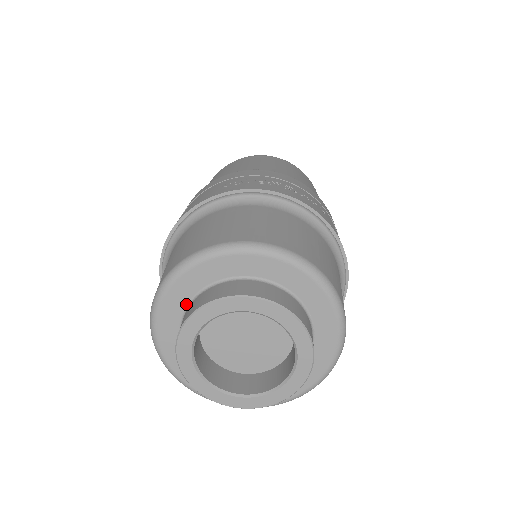
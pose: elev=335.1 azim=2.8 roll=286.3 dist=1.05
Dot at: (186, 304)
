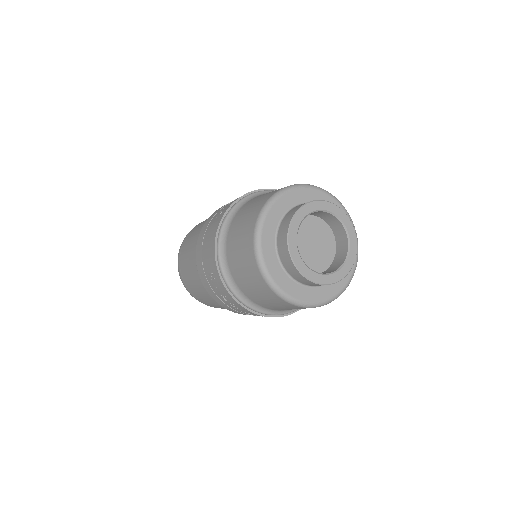
Dot at: (274, 248)
